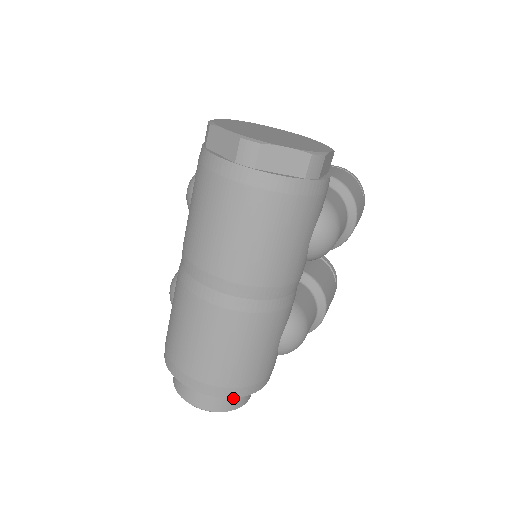
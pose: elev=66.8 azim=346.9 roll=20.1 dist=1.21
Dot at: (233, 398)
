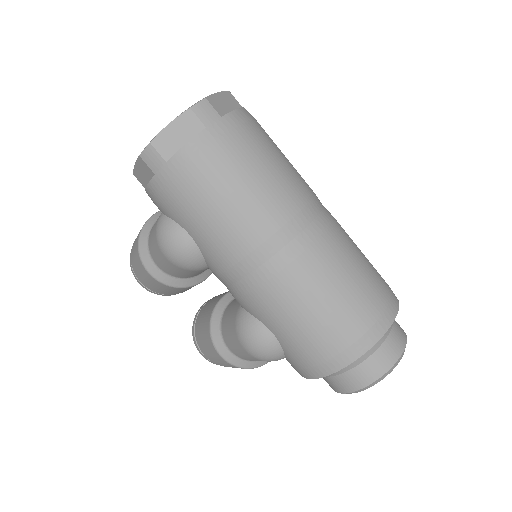
Dot at: (395, 321)
